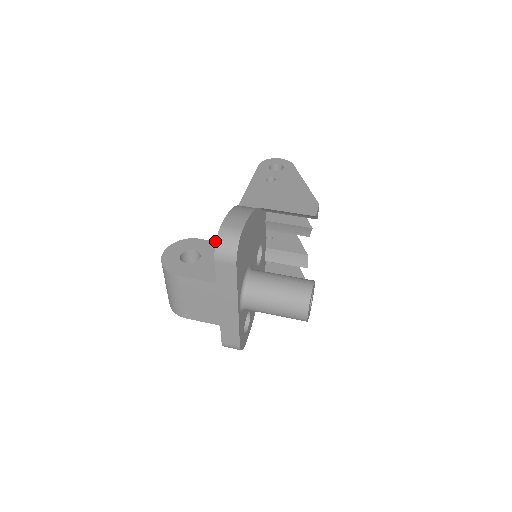
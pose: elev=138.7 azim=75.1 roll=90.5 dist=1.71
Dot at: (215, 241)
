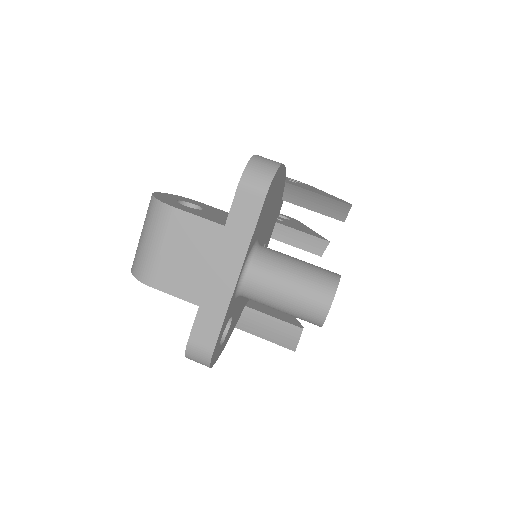
Dot at: occluded
